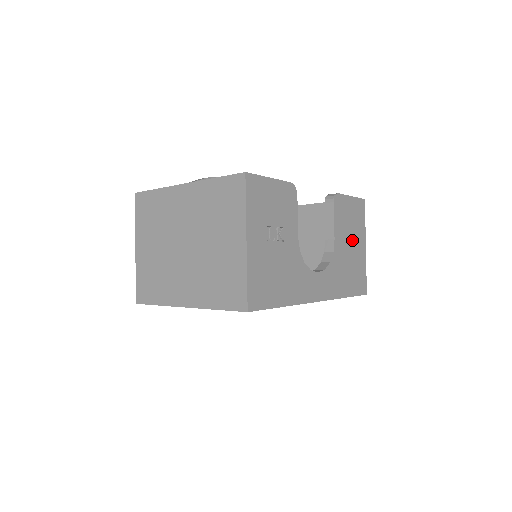
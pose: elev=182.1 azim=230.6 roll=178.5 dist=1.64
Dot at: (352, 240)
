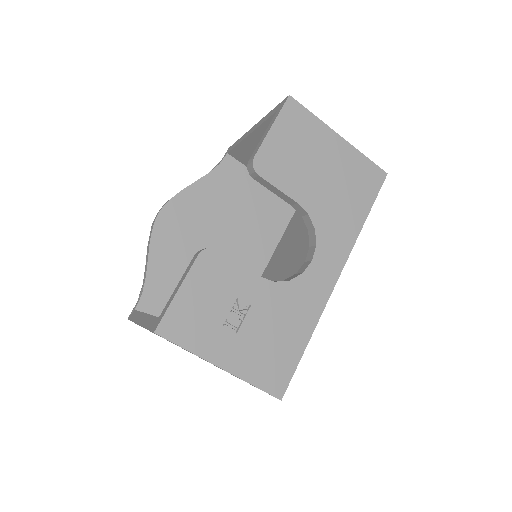
Dot at: (318, 163)
